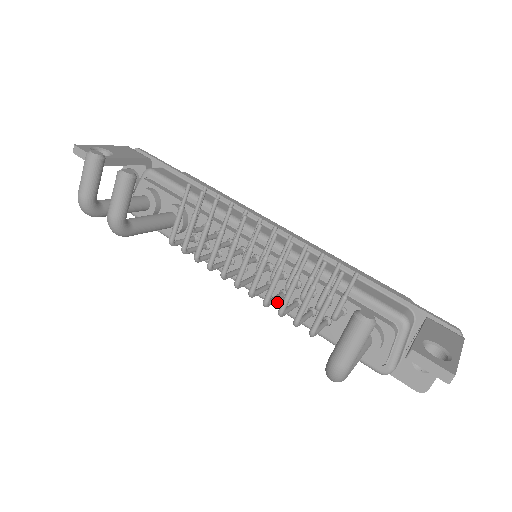
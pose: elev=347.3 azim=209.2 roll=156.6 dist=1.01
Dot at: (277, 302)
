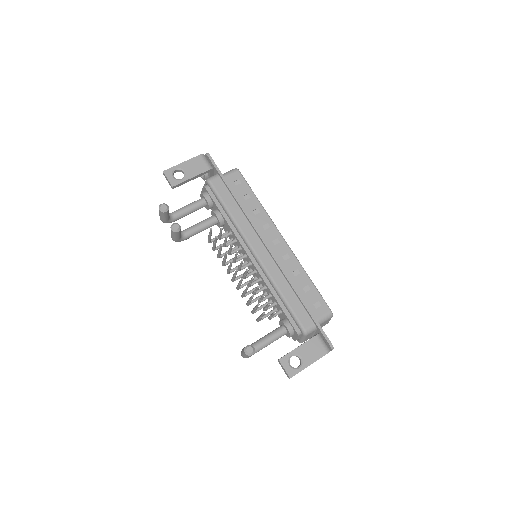
Dot at: occluded
